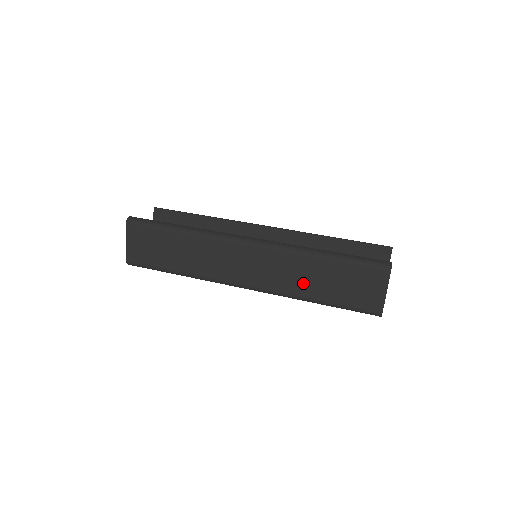
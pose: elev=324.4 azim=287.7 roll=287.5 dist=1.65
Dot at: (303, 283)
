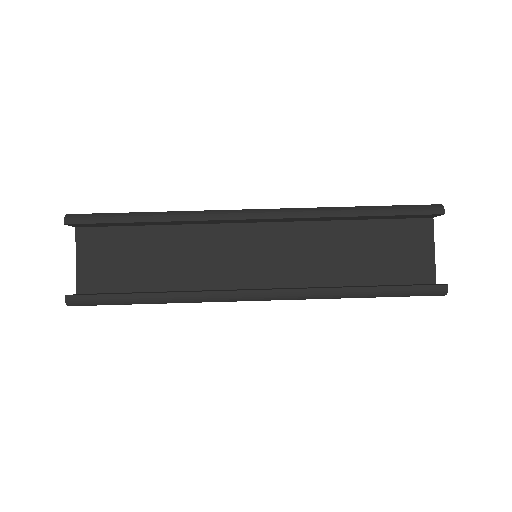
Dot at: occluded
